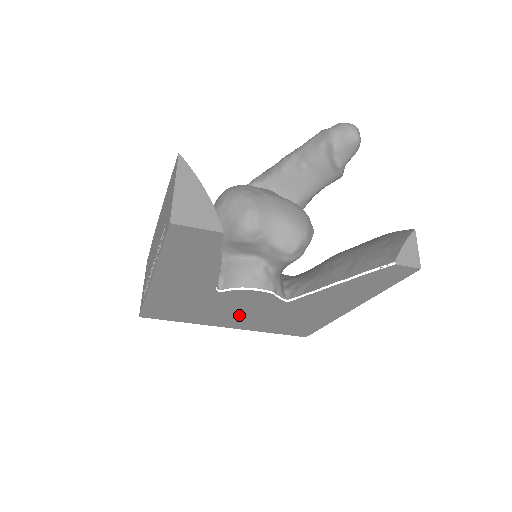
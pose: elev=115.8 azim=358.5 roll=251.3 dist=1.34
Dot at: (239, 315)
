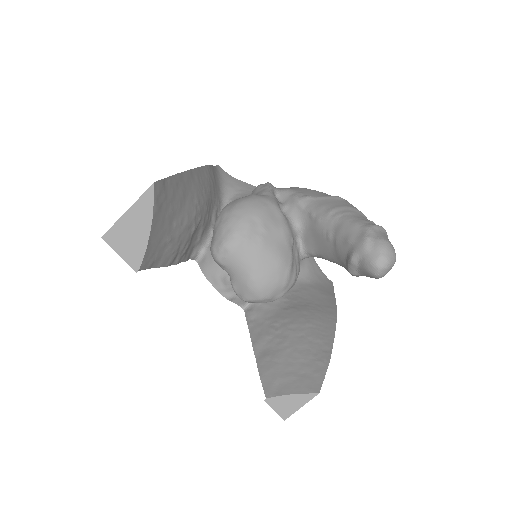
Dot at: occluded
